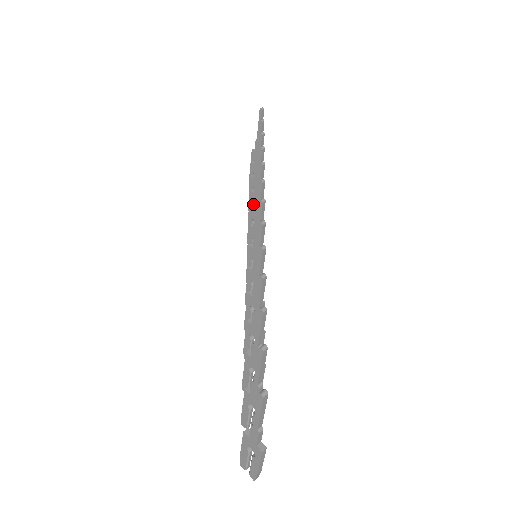
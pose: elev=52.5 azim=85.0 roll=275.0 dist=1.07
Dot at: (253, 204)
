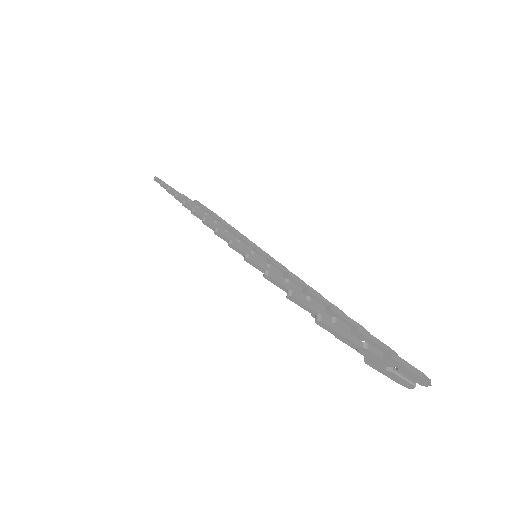
Dot at: occluded
